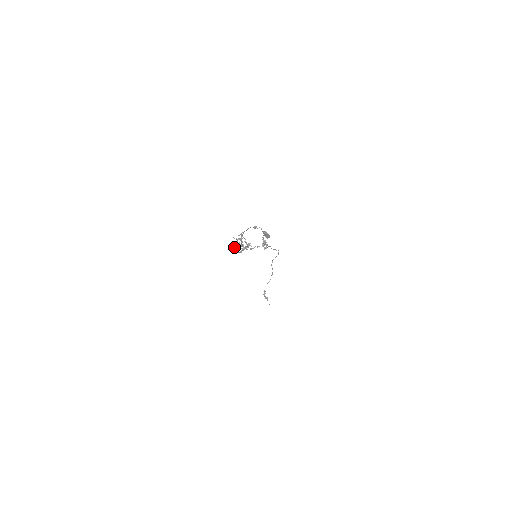
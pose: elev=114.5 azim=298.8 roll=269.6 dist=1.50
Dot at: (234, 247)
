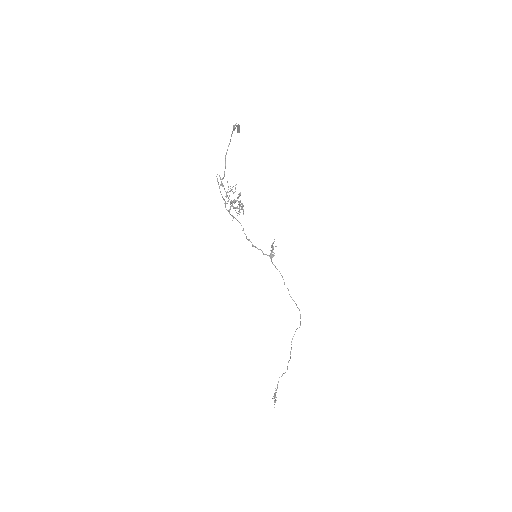
Dot at: (227, 203)
